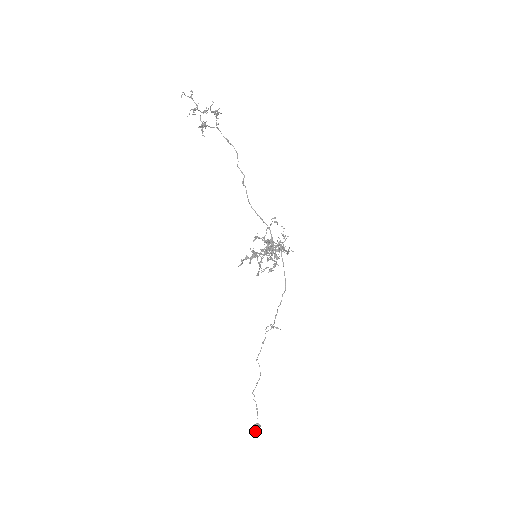
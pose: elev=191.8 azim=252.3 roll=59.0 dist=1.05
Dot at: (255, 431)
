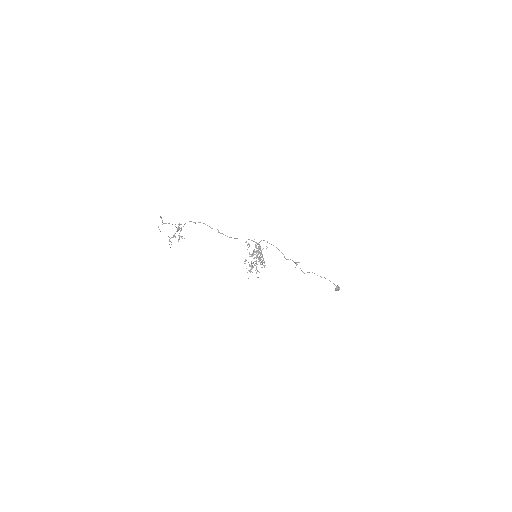
Dot at: (338, 290)
